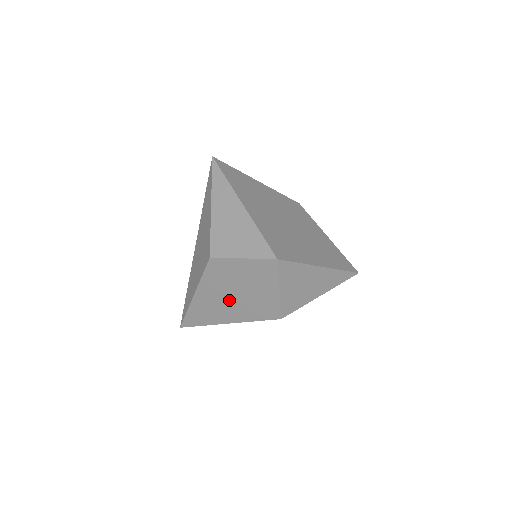
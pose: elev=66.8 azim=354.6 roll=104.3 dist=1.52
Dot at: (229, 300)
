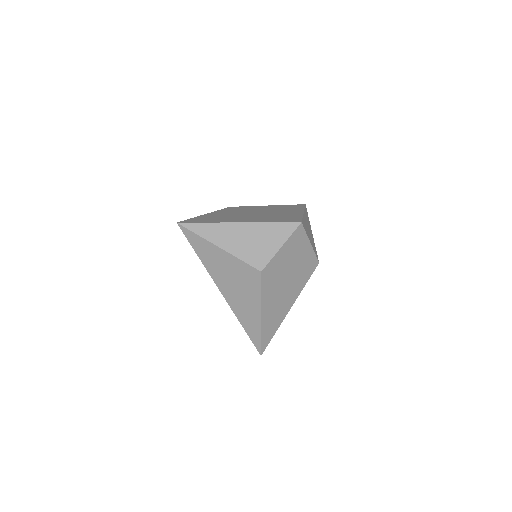
Dot at: (285, 289)
